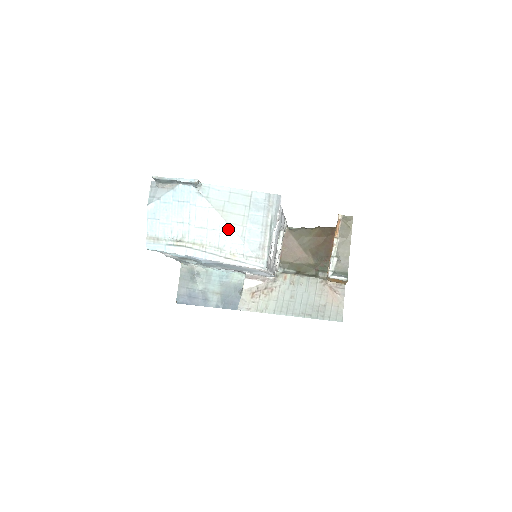
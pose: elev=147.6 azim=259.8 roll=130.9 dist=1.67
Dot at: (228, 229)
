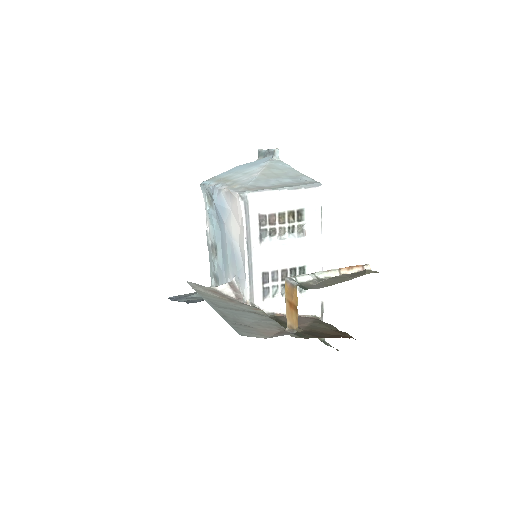
Dot at: (256, 175)
